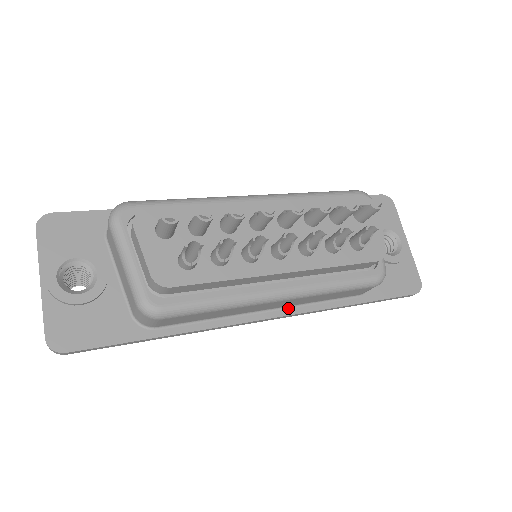
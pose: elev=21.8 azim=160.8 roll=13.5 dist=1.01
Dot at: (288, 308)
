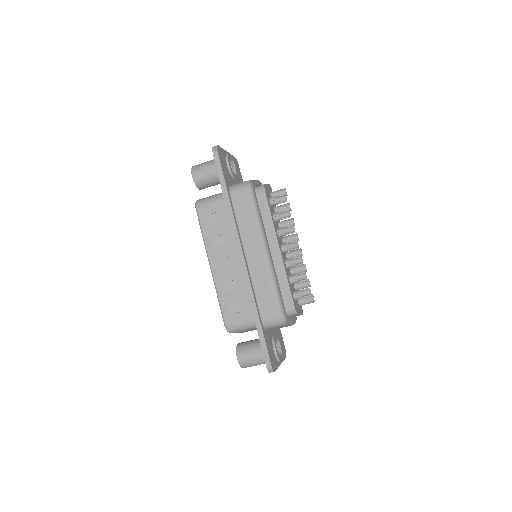
Dot at: (249, 270)
